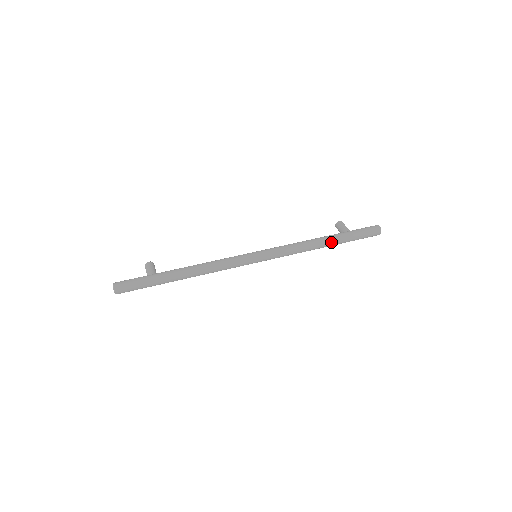
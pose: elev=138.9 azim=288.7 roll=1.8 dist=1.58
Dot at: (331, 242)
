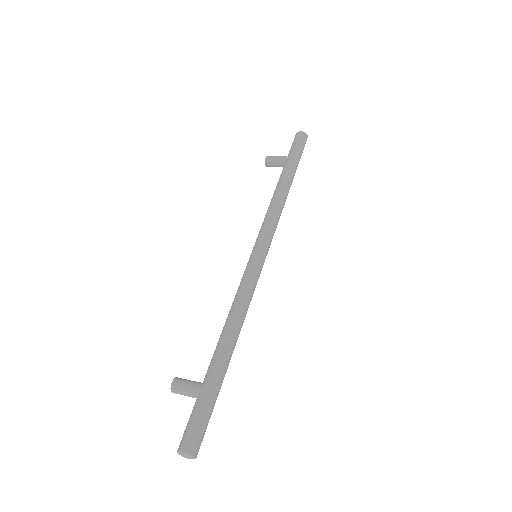
Dot at: (291, 179)
